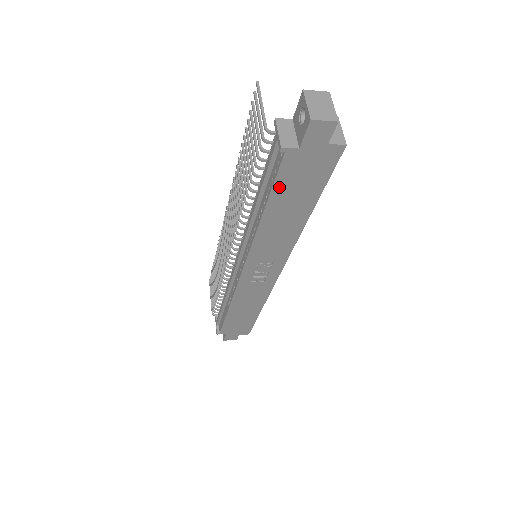
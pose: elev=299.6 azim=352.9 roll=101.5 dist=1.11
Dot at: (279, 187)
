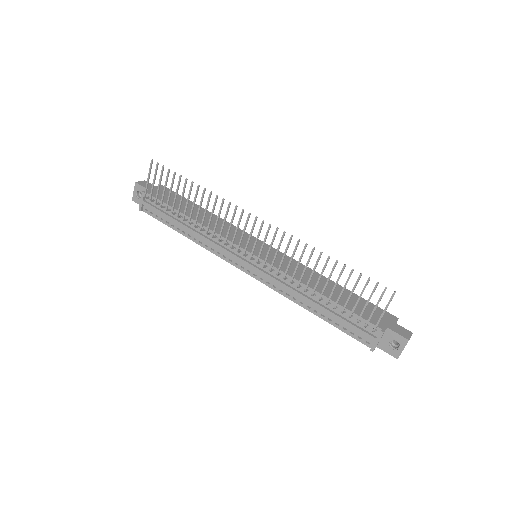
Dot at: (342, 328)
